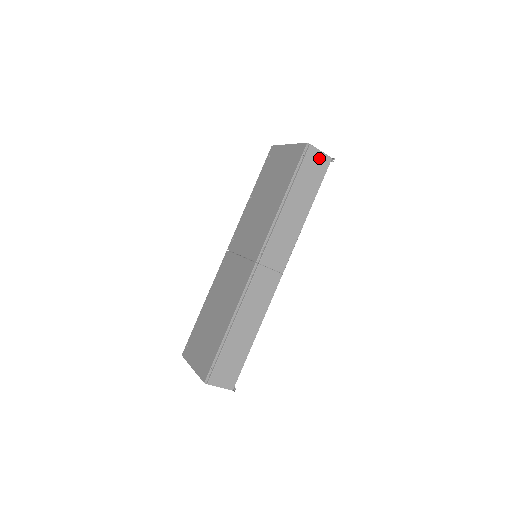
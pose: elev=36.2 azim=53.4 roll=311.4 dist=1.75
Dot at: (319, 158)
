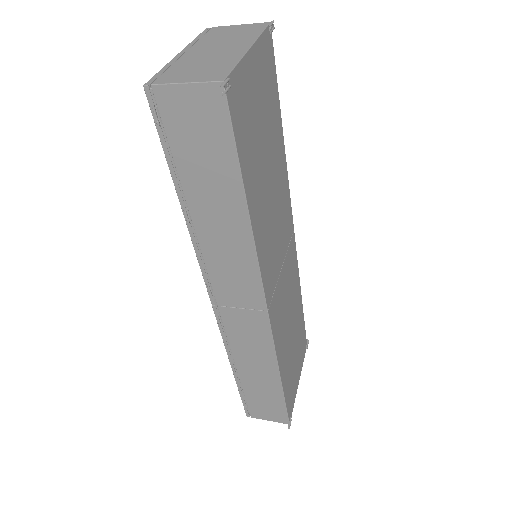
Dot at: (192, 101)
